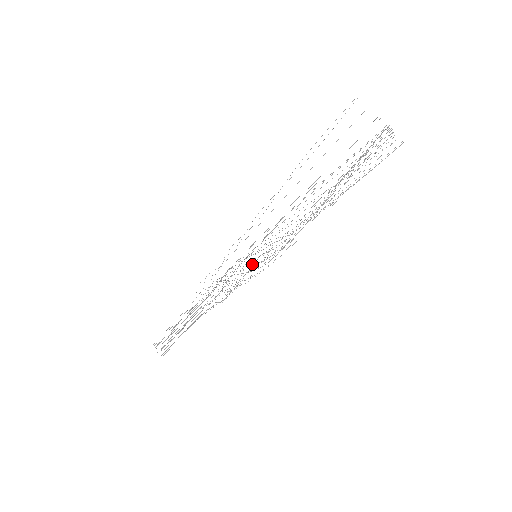
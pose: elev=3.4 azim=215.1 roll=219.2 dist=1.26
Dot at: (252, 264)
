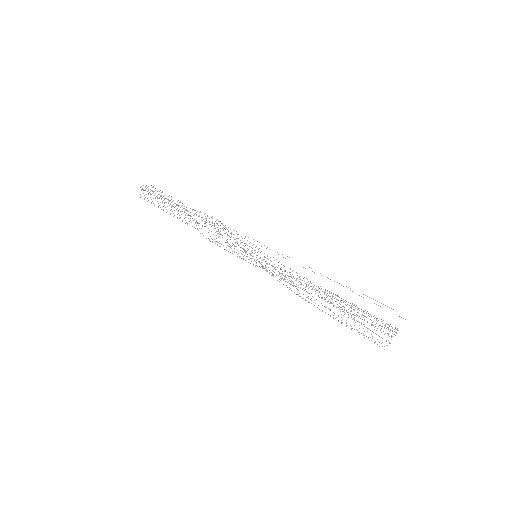
Dot at: occluded
